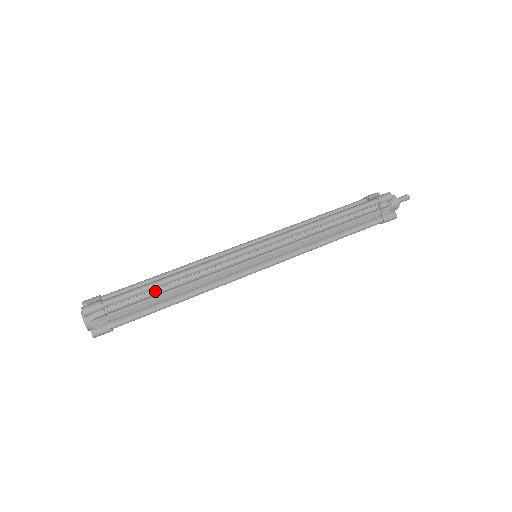
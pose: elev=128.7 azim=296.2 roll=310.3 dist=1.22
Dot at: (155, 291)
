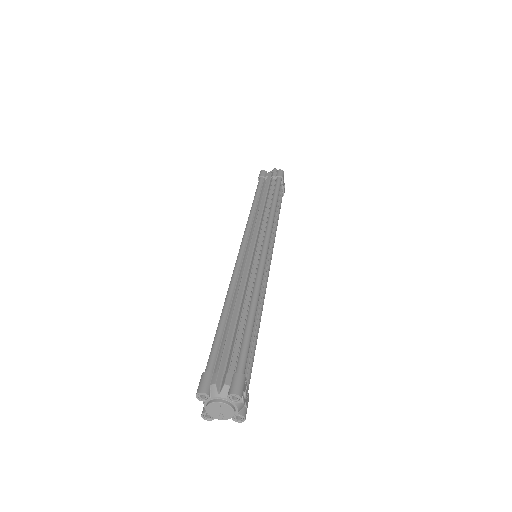
Dot at: (229, 327)
